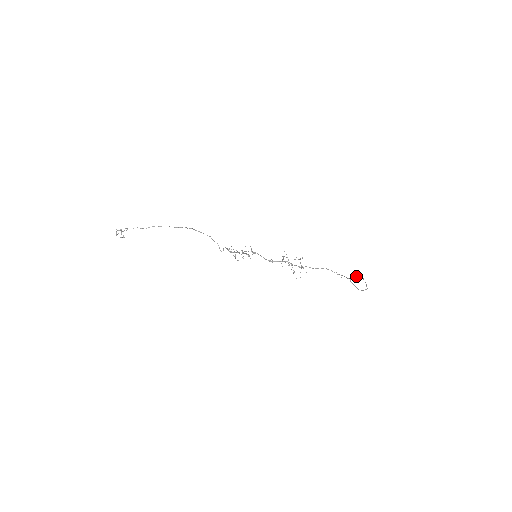
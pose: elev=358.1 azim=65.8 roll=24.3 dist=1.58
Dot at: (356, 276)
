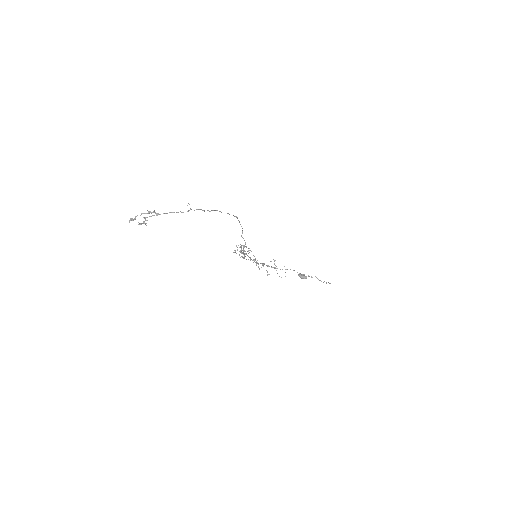
Dot at: (306, 276)
